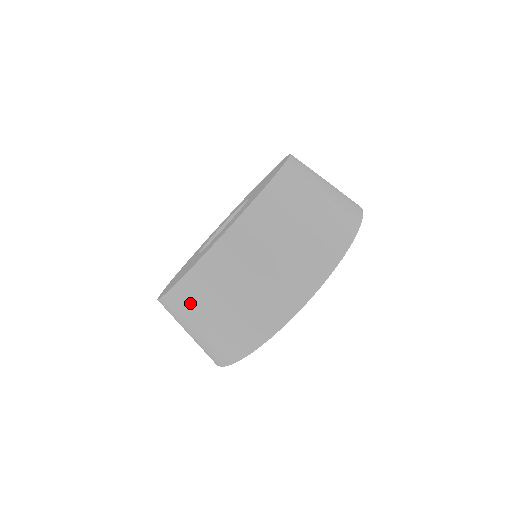
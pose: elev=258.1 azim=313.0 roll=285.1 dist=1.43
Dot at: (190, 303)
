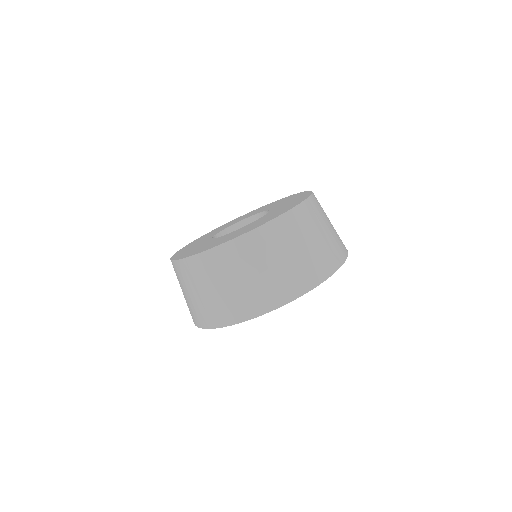
Dot at: occluded
